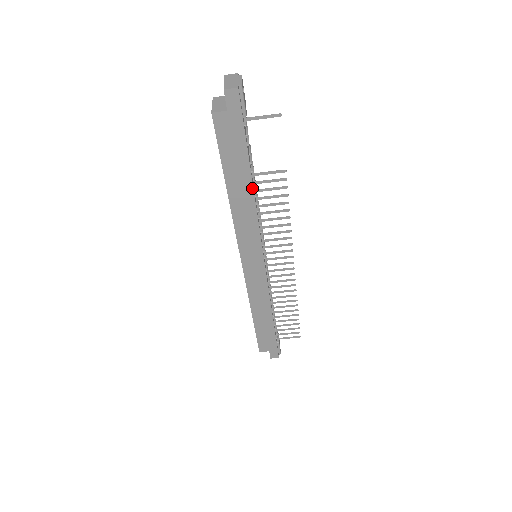
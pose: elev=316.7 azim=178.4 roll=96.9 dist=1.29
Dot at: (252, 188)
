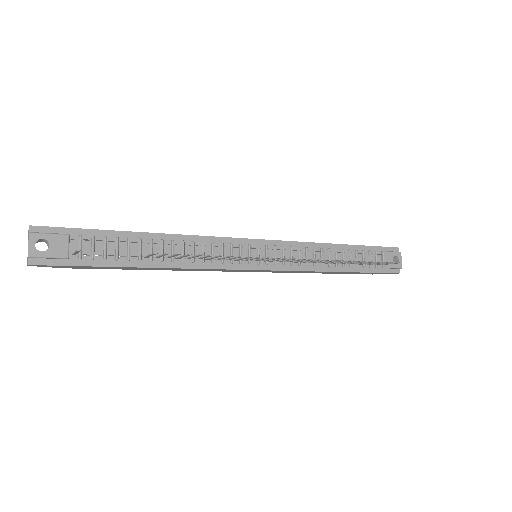
Dot at: (155, 268)
